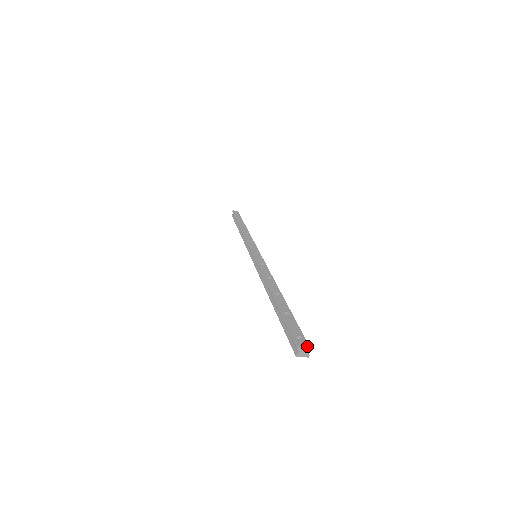
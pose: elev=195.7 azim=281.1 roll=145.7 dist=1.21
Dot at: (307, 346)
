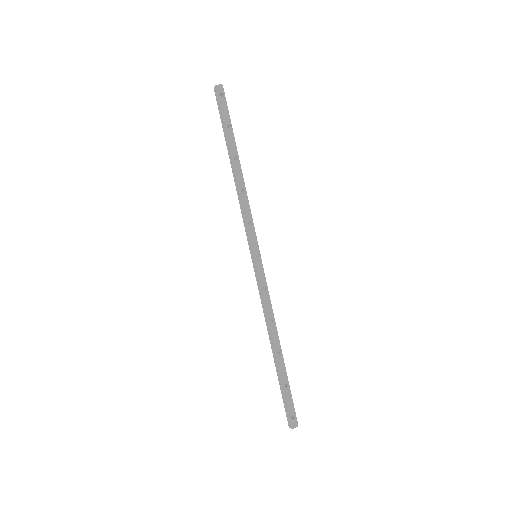
Dot at: occluded
